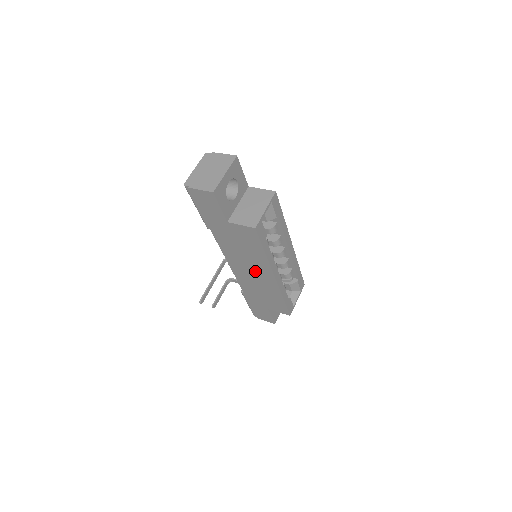
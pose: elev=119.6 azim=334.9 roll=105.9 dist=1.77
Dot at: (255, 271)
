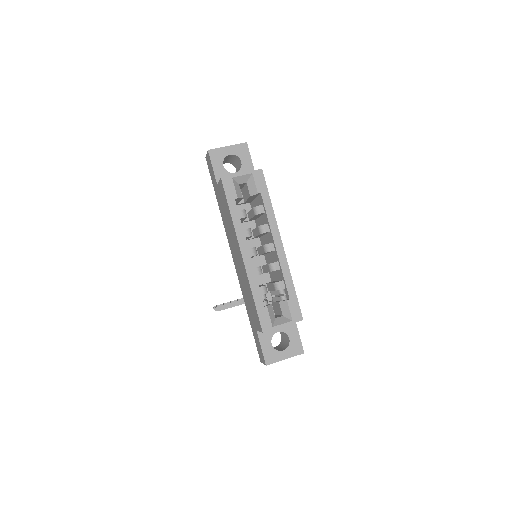
Dot at: (237, 253)
